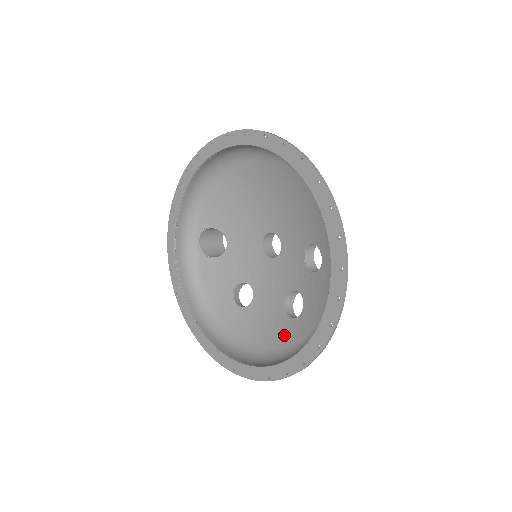
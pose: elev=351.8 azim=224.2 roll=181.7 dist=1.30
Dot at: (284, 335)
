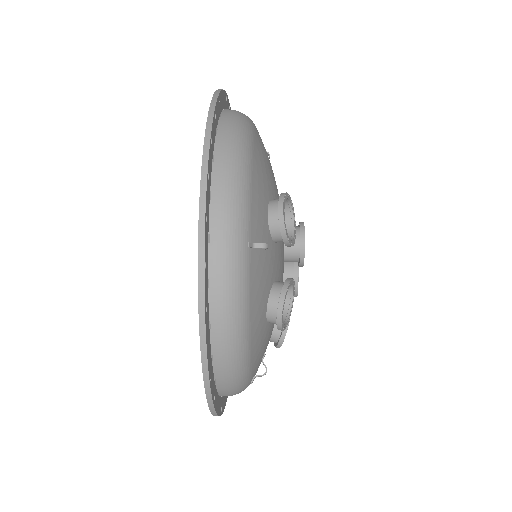
Dot at: (258, 348)
